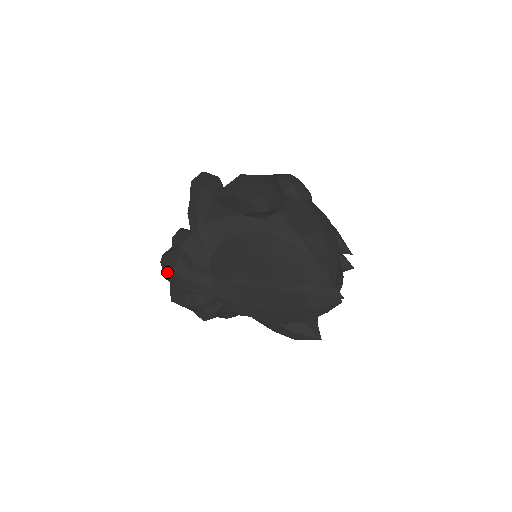
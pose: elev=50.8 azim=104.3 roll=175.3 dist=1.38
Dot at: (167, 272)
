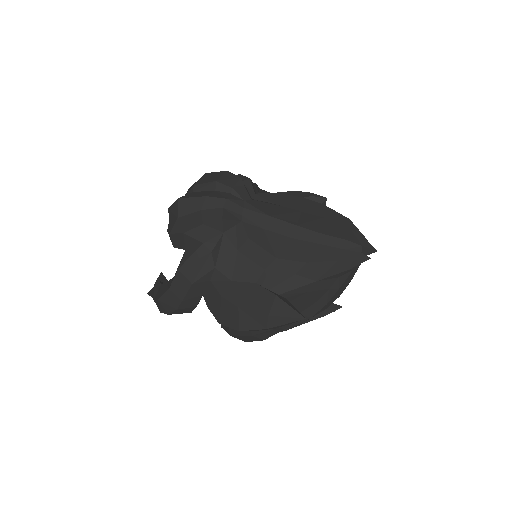
Dot at: (211, 175)
